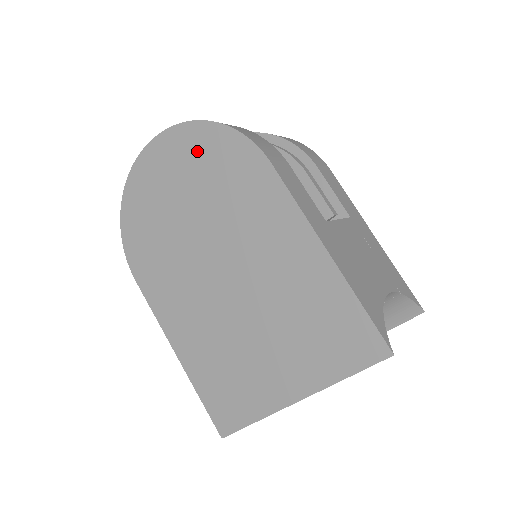
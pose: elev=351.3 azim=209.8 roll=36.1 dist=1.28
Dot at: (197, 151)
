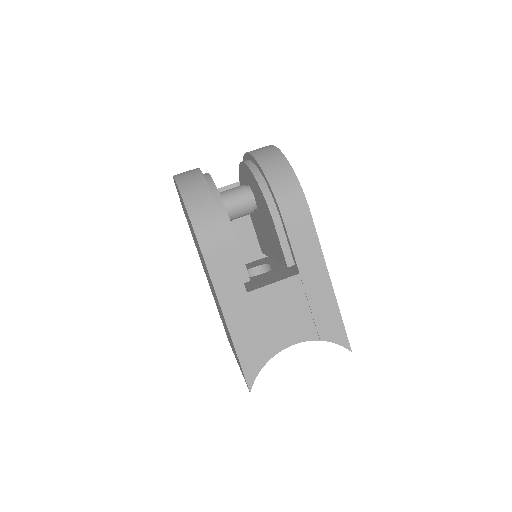
Dot at: occluded
